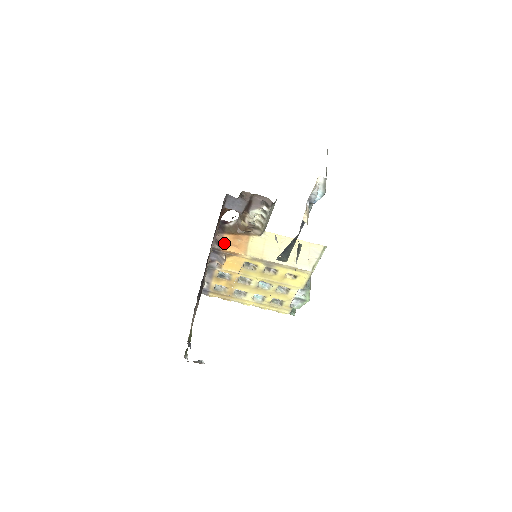
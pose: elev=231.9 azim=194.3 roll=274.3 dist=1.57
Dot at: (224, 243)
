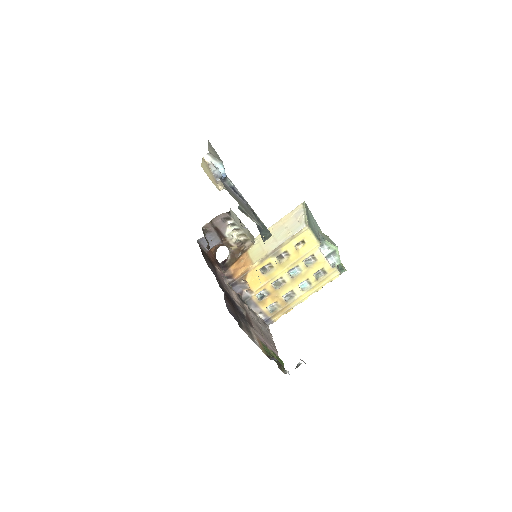
Dot at: (233, 273)
